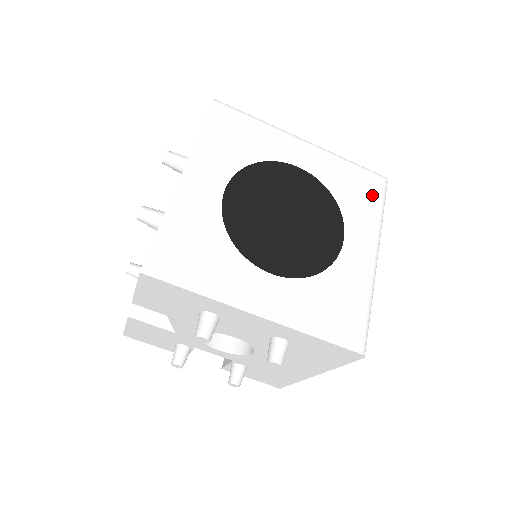
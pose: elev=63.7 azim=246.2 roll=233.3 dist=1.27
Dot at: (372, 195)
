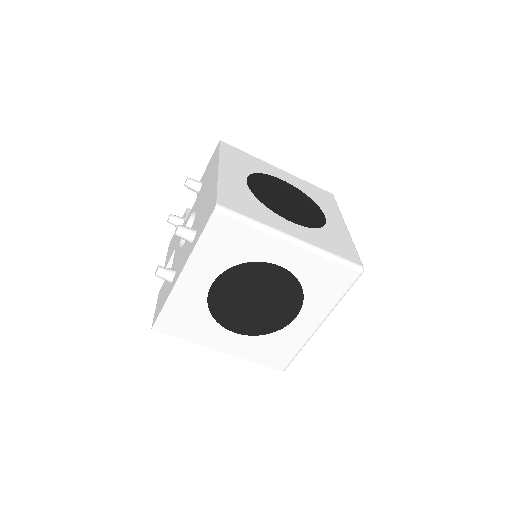
Dot at: (339, 286)
